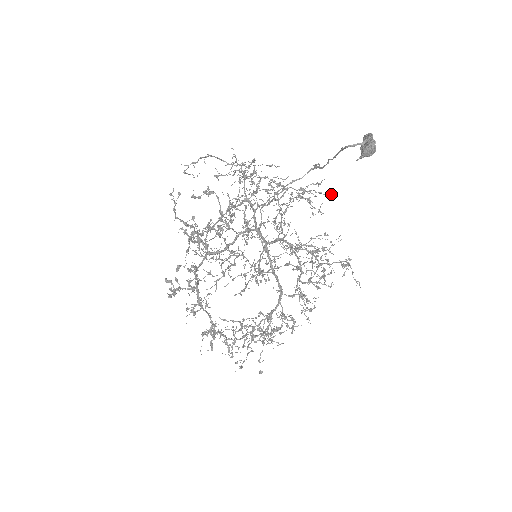
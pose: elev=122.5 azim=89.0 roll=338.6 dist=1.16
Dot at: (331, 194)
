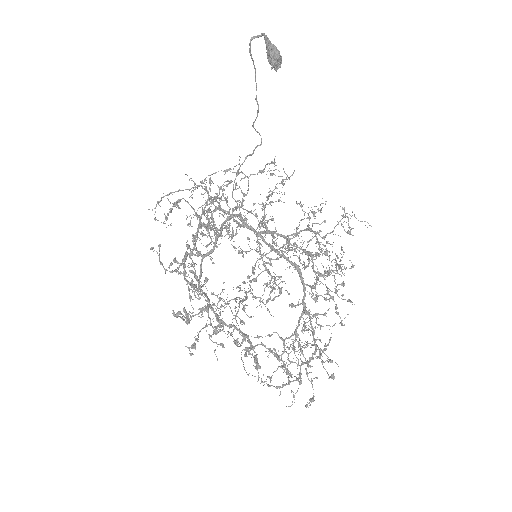
Dot at: (292, 174)
